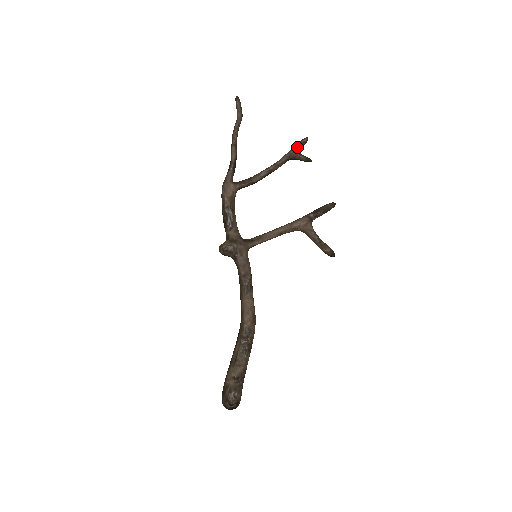
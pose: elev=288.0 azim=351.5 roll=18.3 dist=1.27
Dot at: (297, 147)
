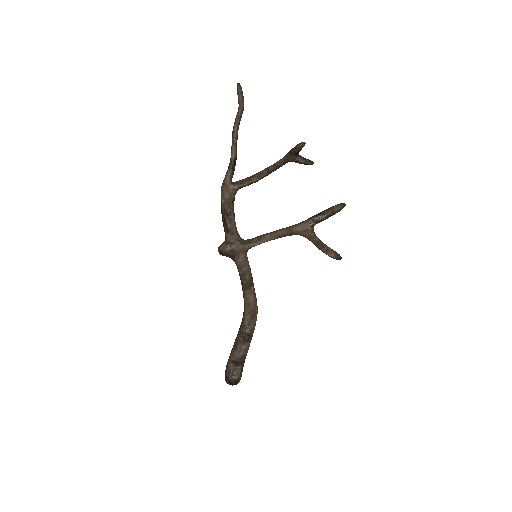
Dot at: (293, 152)
